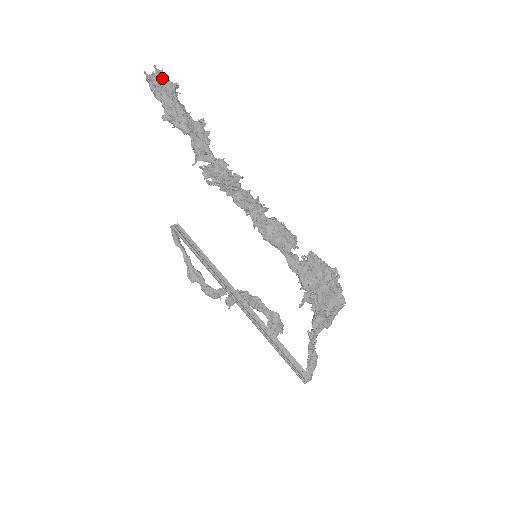
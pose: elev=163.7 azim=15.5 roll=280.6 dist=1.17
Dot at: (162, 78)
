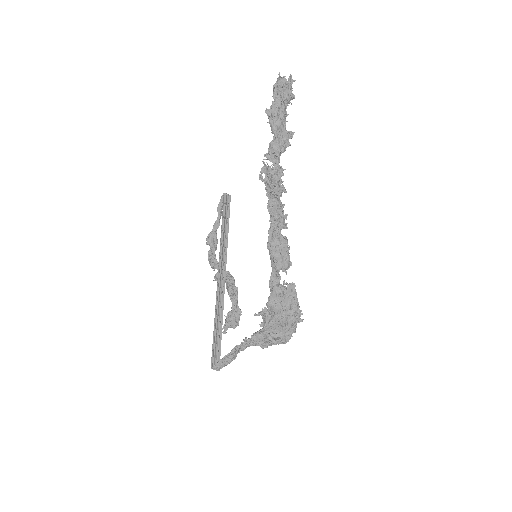
Dot at: (287, 85)
